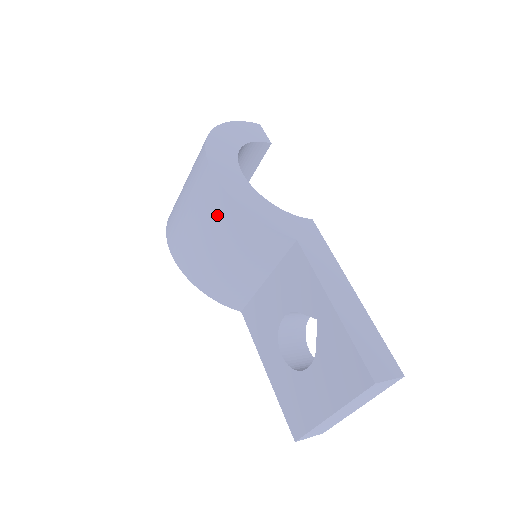
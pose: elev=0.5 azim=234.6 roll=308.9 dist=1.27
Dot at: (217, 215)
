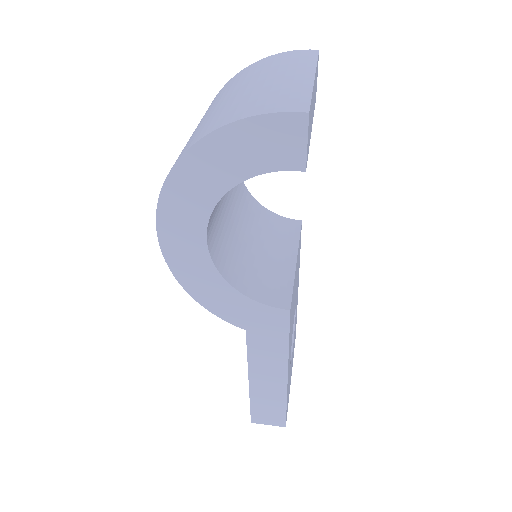
Dot at: occluded
